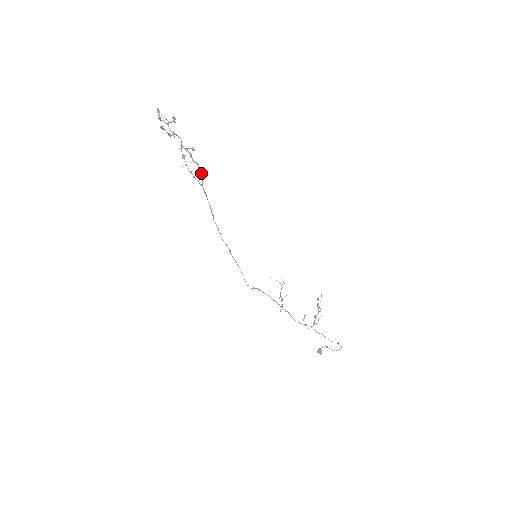
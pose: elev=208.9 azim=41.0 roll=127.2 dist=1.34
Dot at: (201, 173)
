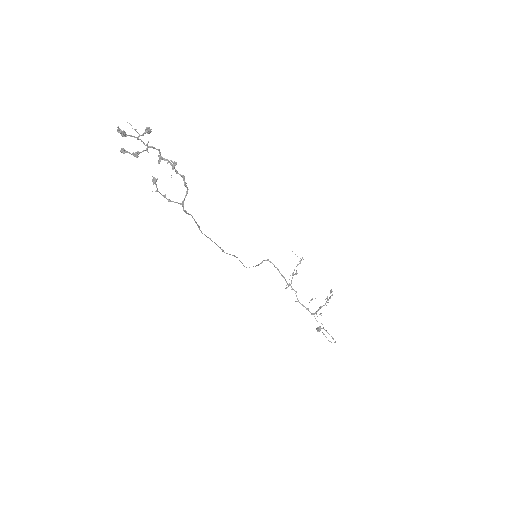
Dot at: (186, 186)
